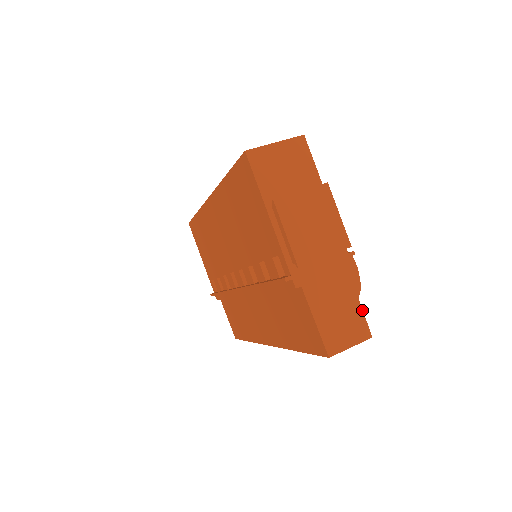
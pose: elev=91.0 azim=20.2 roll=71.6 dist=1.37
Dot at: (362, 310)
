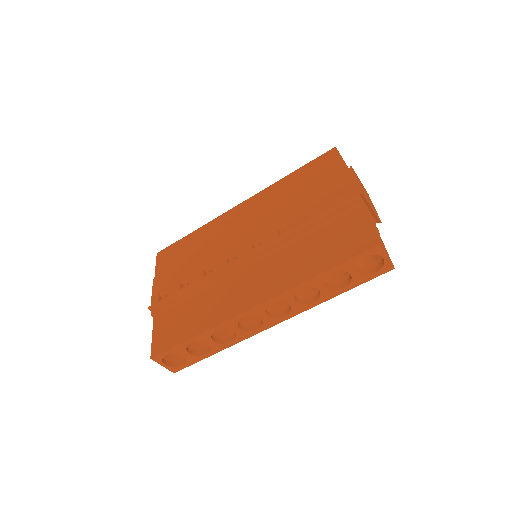
Dot at: occluded
